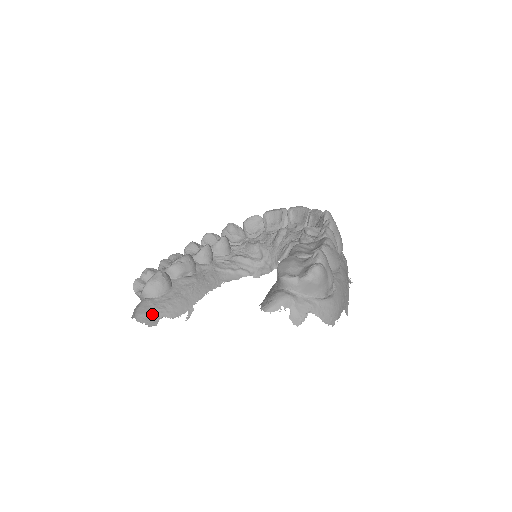
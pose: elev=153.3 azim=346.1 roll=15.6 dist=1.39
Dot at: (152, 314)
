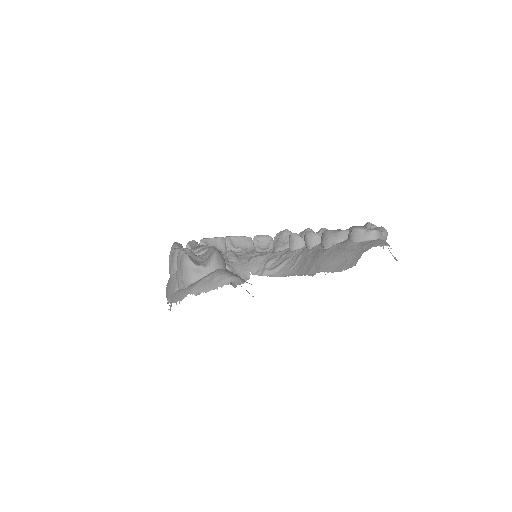
Dot at: occluded
